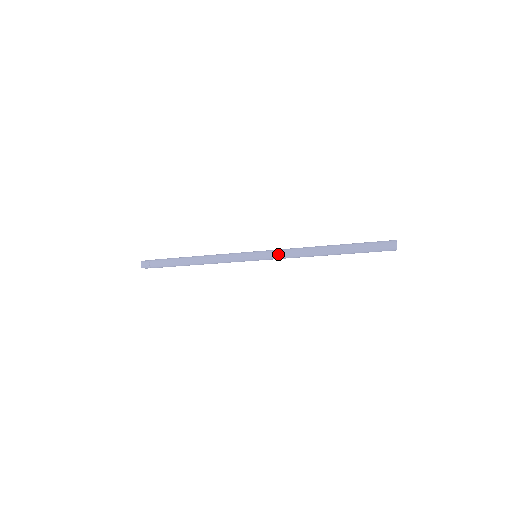
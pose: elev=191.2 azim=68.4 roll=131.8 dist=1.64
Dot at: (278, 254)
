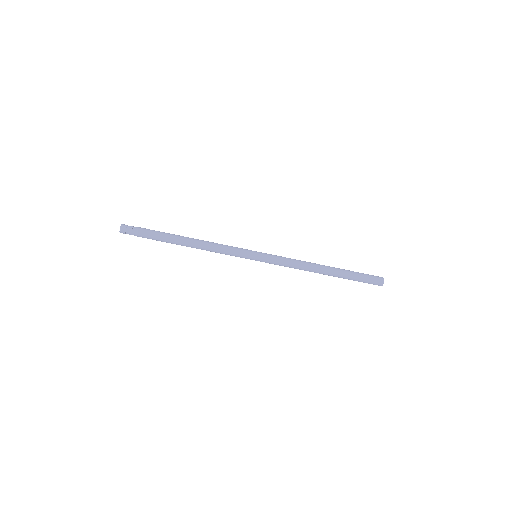
Dot at: (281, 258)
